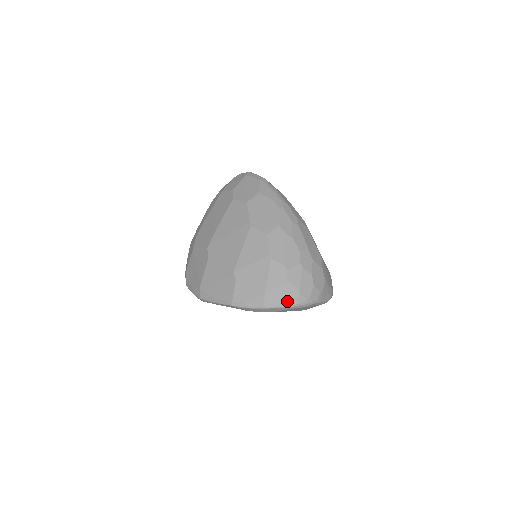
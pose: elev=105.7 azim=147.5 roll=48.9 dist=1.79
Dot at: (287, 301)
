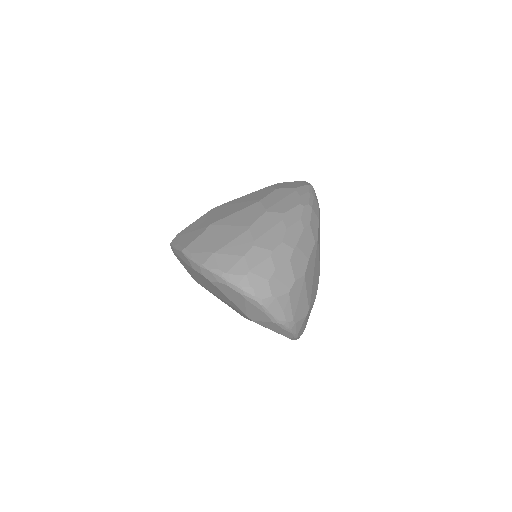
Dot at: (228, 272)
